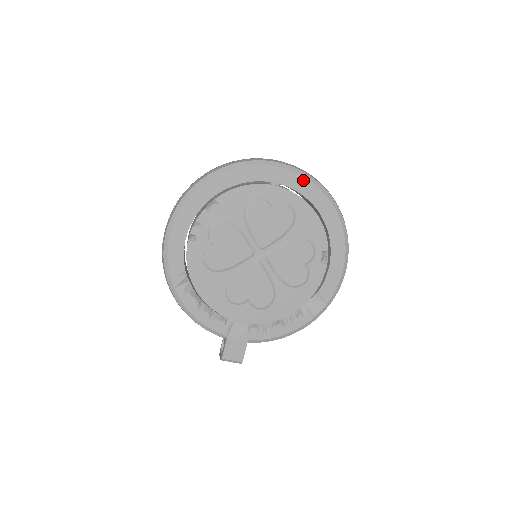
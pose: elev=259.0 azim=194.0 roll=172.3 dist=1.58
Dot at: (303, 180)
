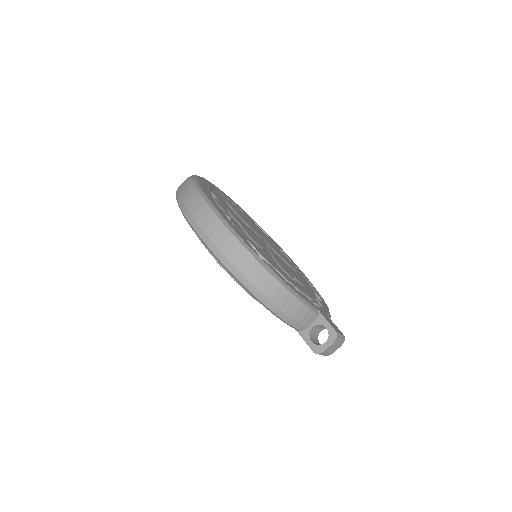
Dot at: (232, 200)
